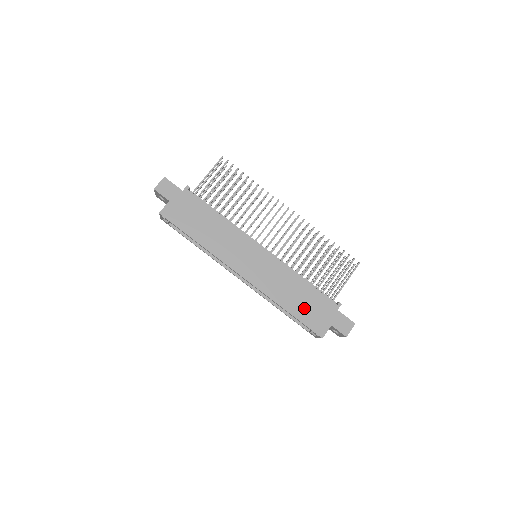
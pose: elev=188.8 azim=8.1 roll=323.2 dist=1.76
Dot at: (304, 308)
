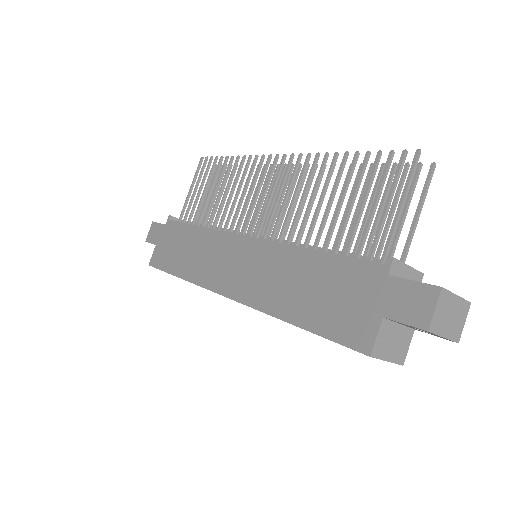
Dot at: (320, 304)
